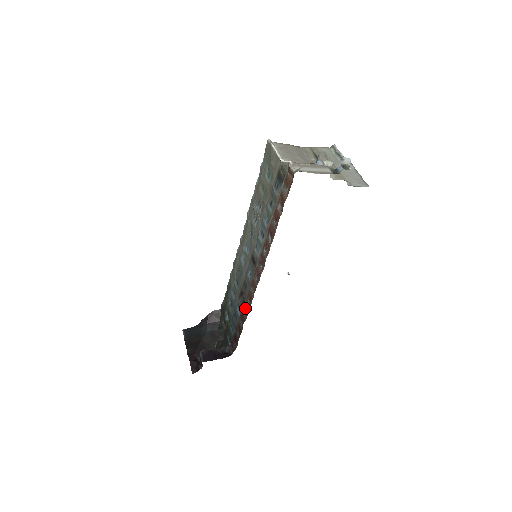
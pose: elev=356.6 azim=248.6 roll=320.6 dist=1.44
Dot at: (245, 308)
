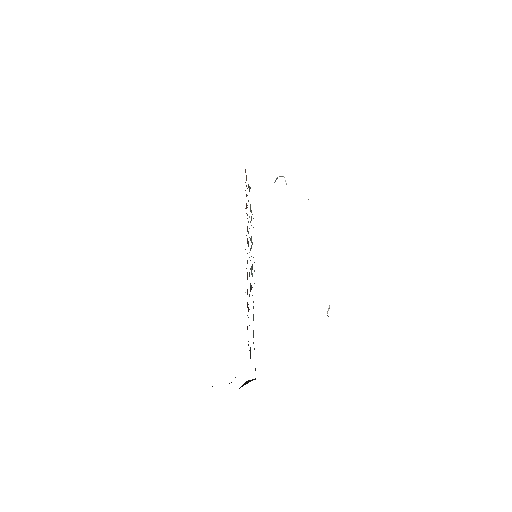
Dot at: occluded
